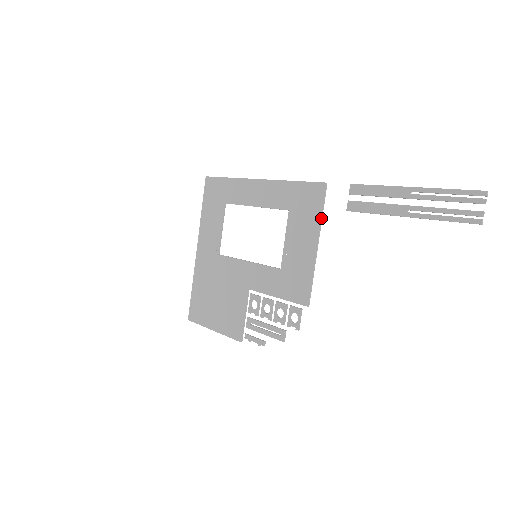
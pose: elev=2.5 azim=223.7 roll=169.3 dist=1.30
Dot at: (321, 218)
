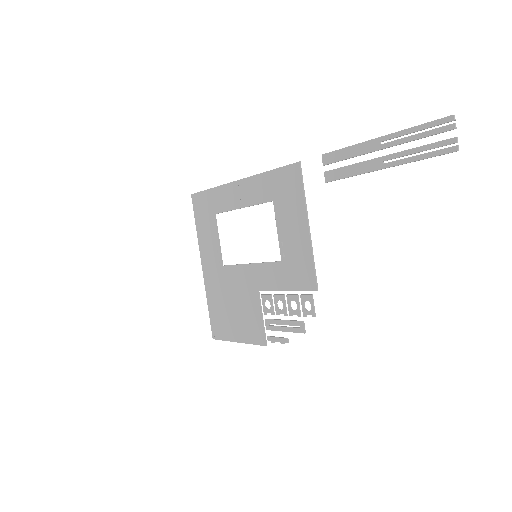
Dot at: (304, 198)
